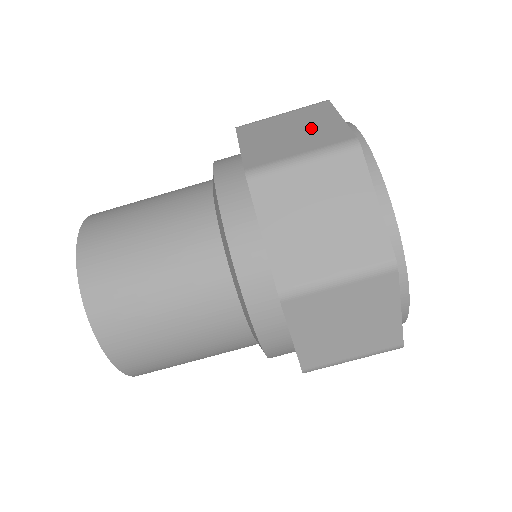
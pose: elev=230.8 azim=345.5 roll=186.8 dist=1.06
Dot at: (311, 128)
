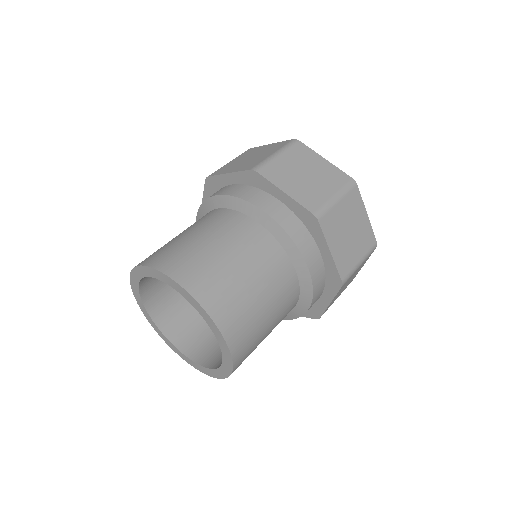
Dot at: (358, 228)
